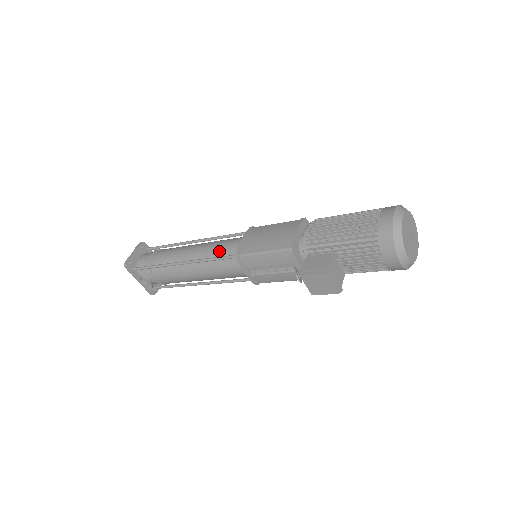
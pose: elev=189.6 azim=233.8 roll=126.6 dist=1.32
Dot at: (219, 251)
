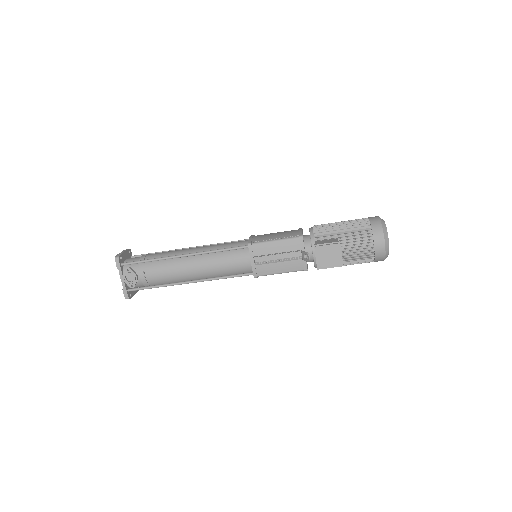
Dot at: (226, 246)
